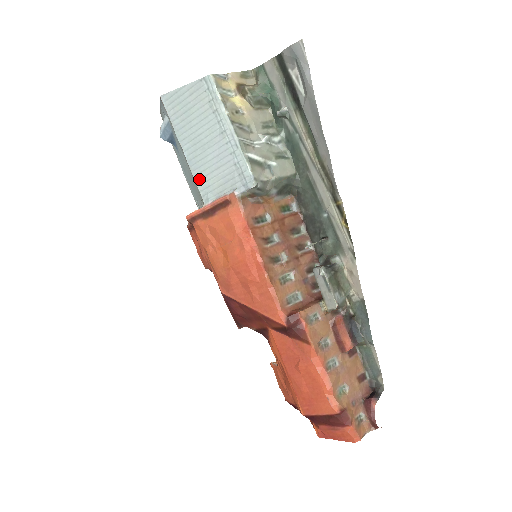
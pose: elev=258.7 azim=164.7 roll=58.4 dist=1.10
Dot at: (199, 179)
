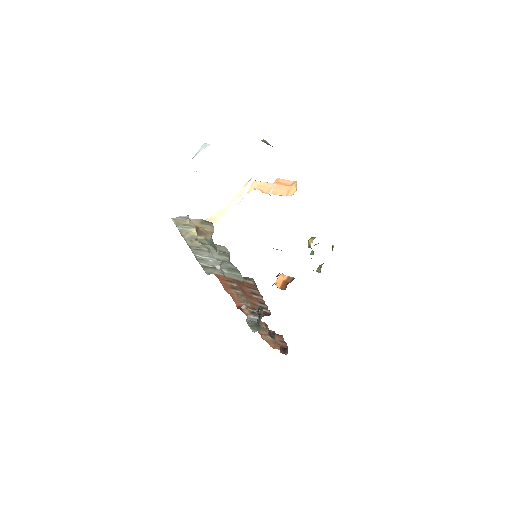
Dot at: occluded
